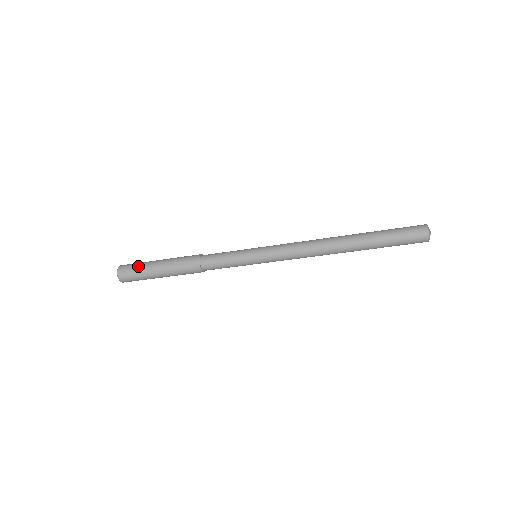
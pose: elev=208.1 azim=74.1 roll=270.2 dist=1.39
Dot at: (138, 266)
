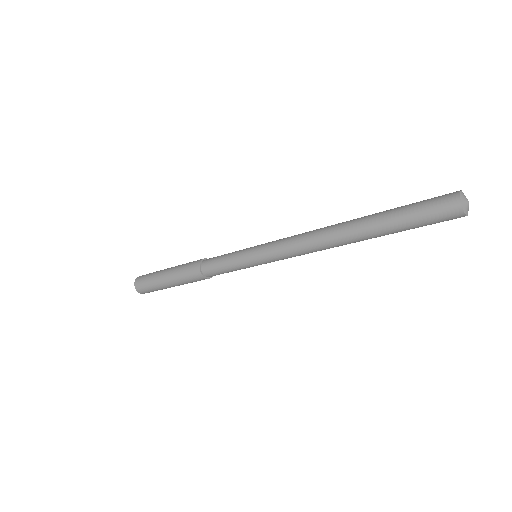
Dot at: (152, 273)
